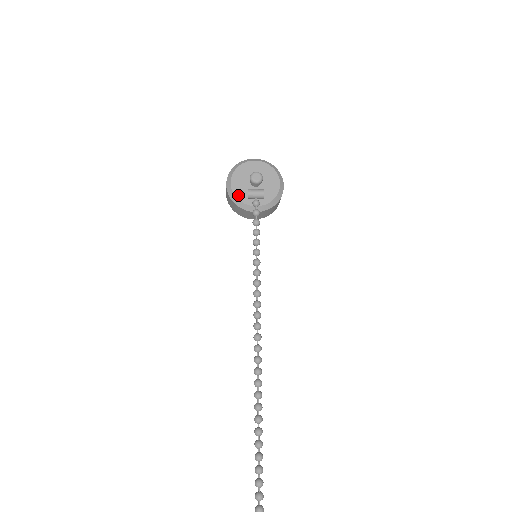
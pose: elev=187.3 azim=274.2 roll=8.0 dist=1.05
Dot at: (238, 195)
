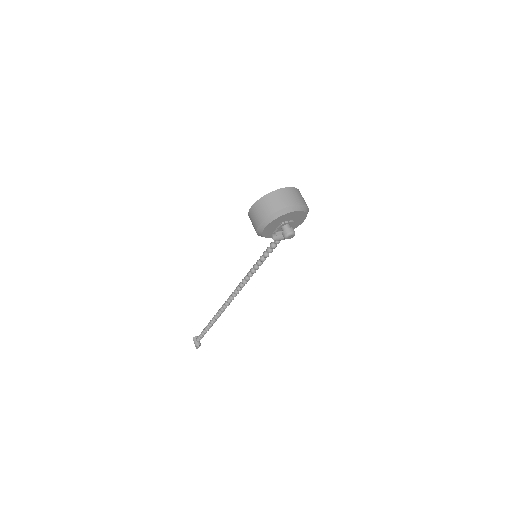
Dot at: (265, 235)
